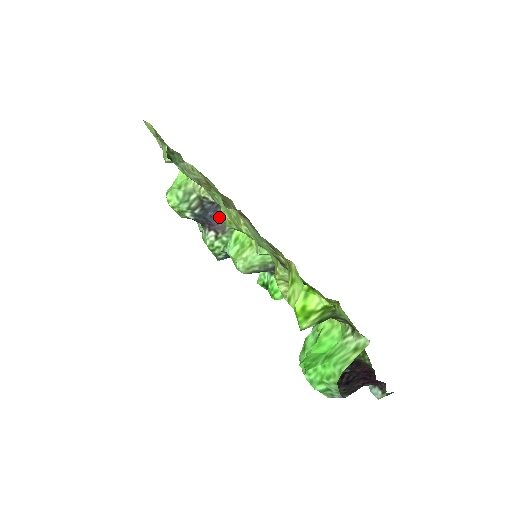
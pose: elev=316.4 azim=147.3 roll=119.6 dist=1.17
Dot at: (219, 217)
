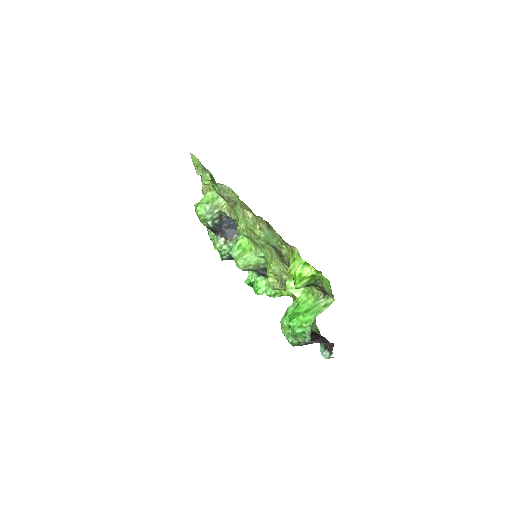
Dot at: (230, 228)
